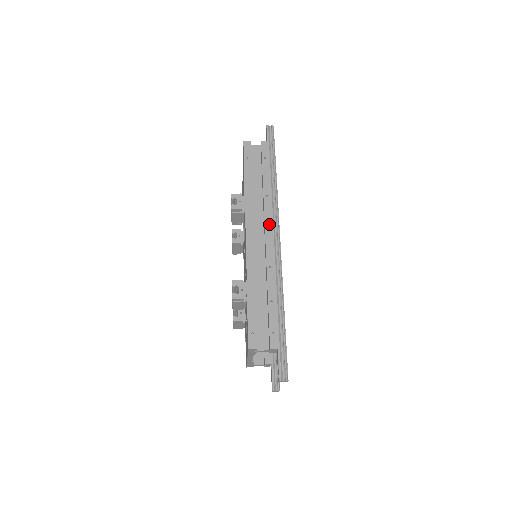
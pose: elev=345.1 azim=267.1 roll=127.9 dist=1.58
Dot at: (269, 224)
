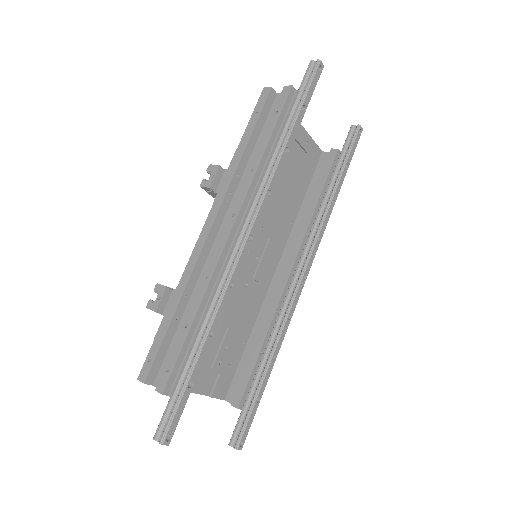
Dot at: (235, 213)
